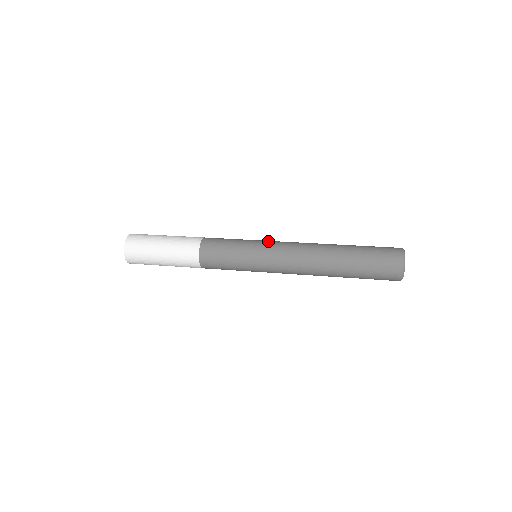
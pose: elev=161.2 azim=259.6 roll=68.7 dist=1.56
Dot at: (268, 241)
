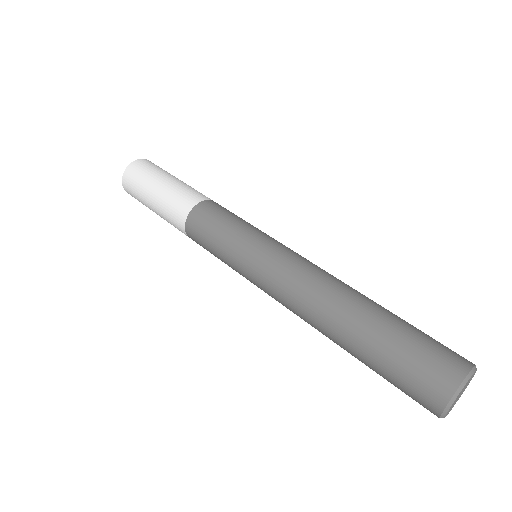
Dot at: (257, 260)
